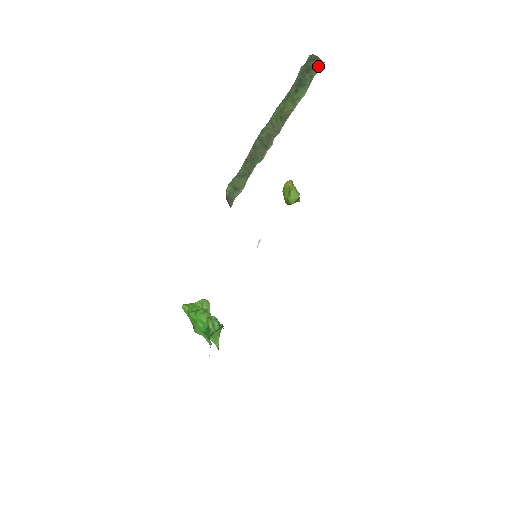
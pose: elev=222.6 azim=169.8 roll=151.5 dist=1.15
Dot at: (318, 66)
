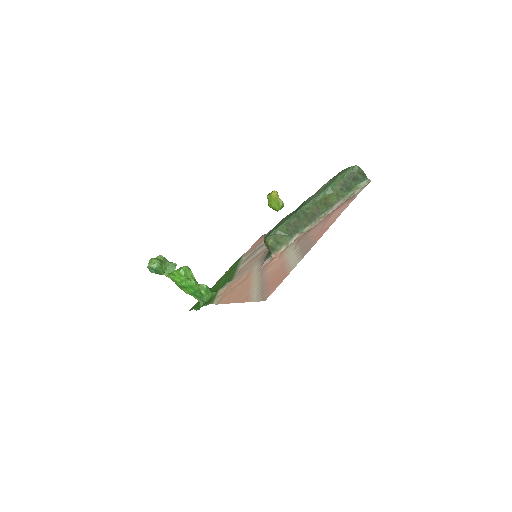
Dot at: (363, 180)
